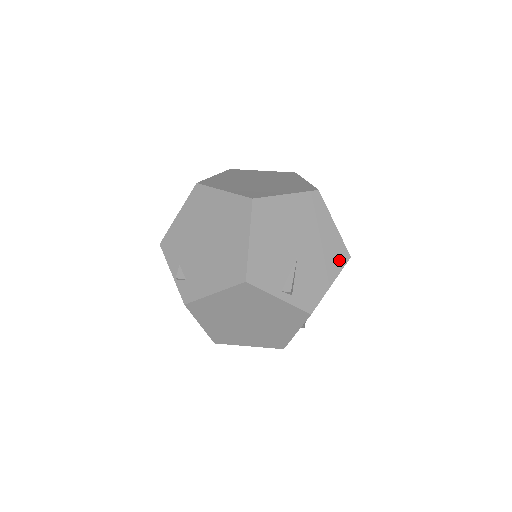
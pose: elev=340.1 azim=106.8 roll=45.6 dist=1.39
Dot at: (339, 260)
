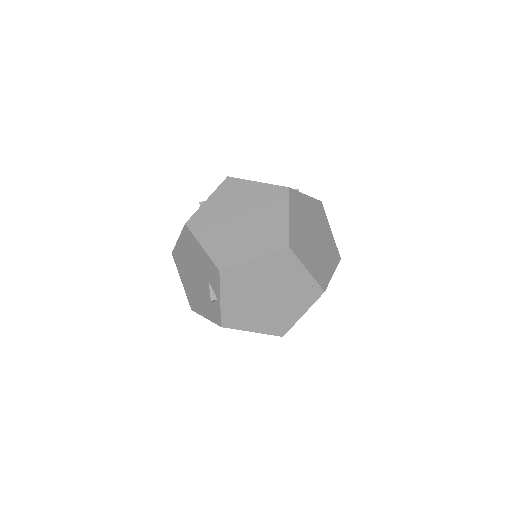
Dot at: occluded
